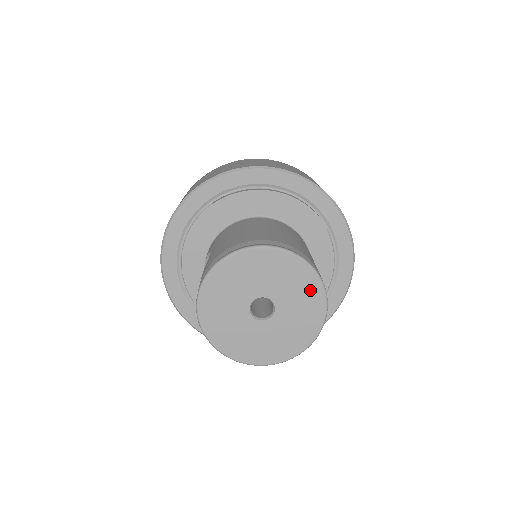
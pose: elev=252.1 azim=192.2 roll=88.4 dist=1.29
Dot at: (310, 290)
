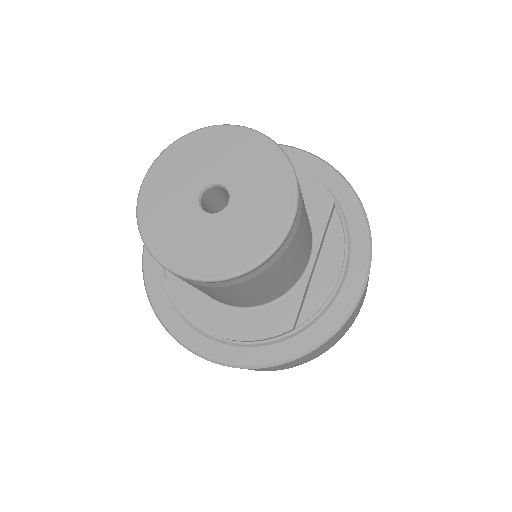
Dot at: (276, 177)
